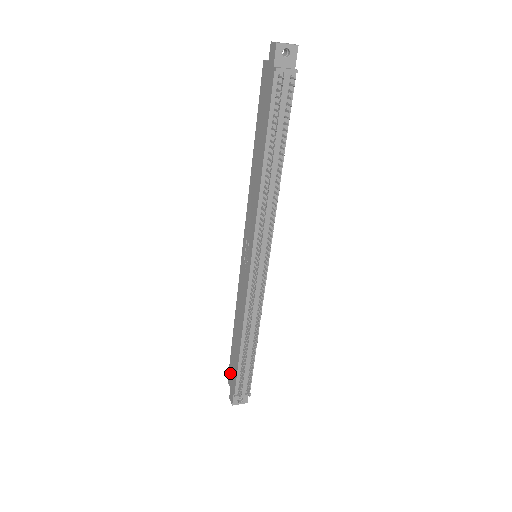
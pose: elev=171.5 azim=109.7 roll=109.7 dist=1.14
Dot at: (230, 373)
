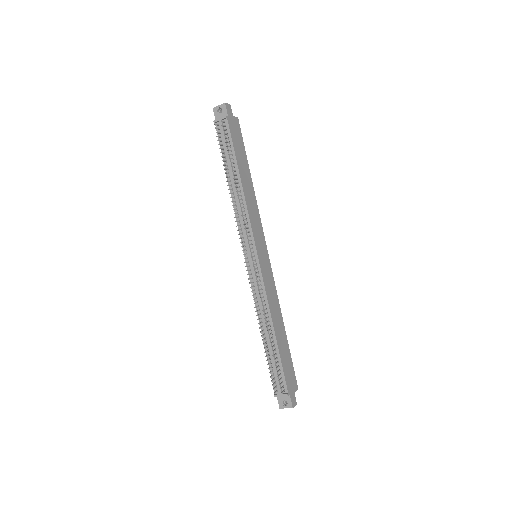
Dot at: occluded
